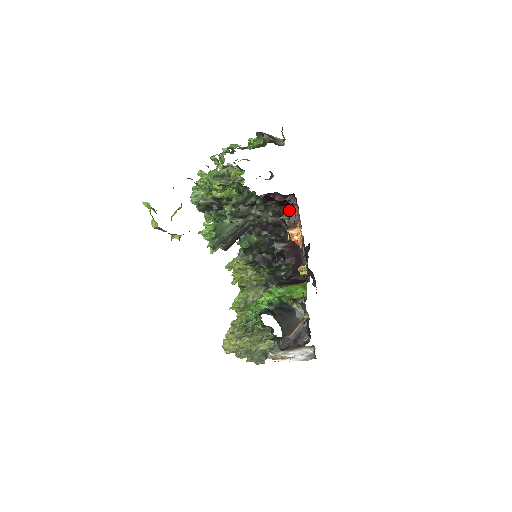
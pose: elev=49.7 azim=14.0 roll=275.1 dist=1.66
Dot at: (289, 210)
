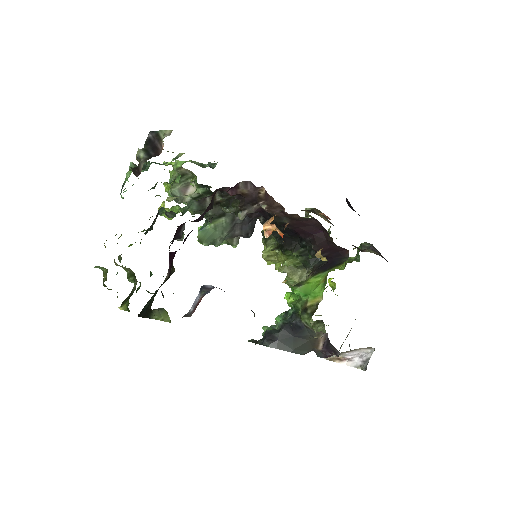
Dot at: (258, 194)
